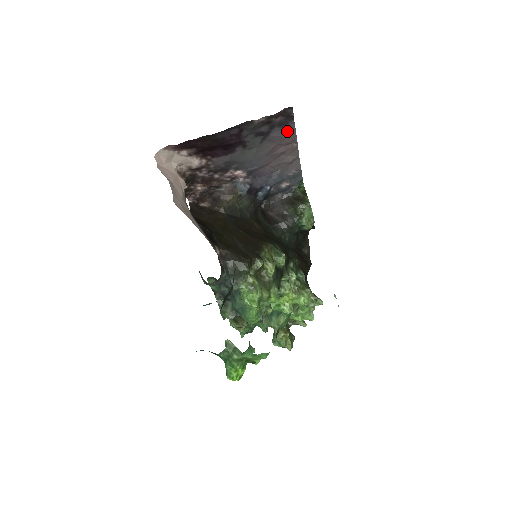
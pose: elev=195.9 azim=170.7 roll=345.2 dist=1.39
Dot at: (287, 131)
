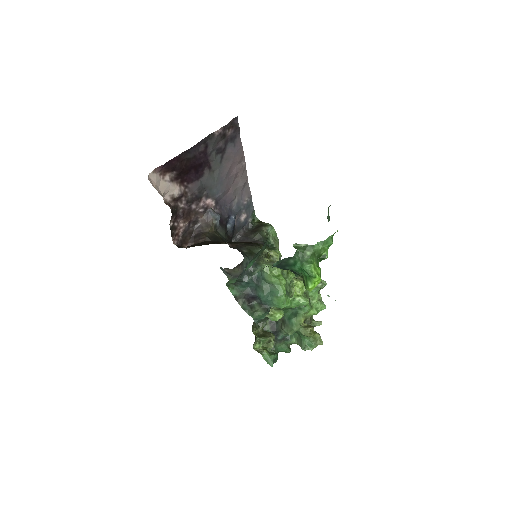
Dot at: (237, 147)
